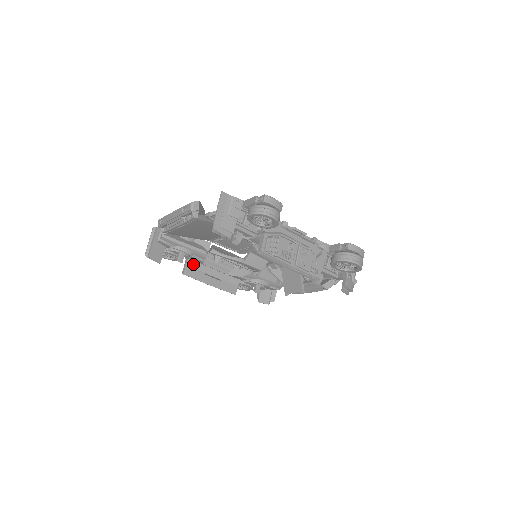
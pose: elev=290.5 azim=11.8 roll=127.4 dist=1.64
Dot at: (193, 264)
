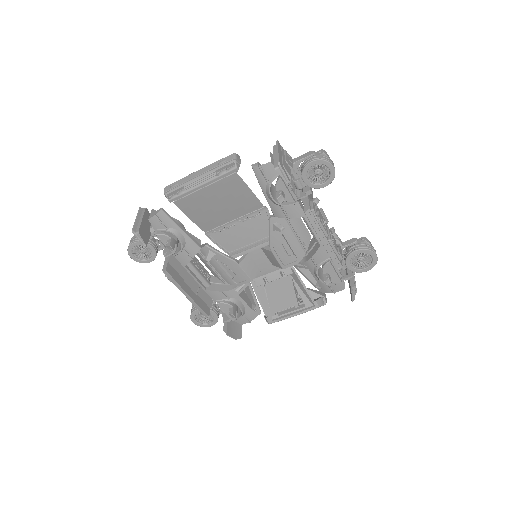
Dot at: (174, 264)
